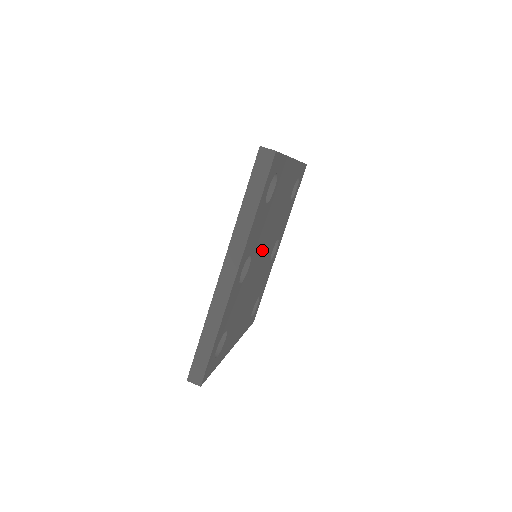
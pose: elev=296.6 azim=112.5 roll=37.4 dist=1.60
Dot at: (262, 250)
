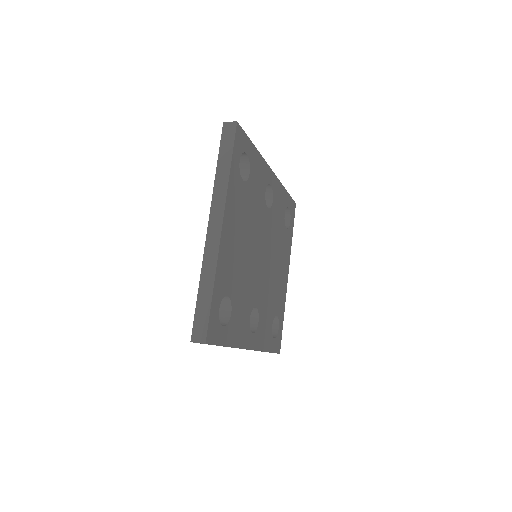
Dot at: (266, 247)
